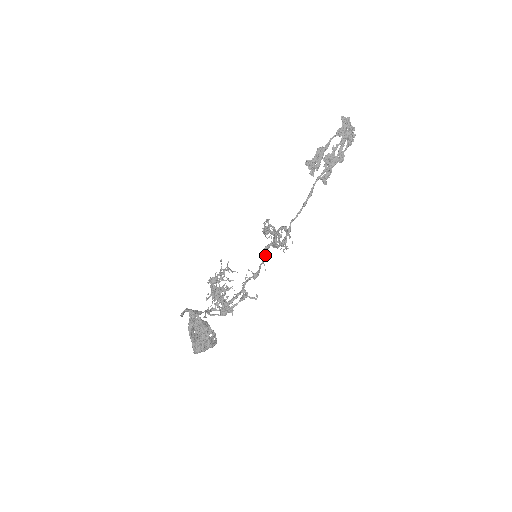
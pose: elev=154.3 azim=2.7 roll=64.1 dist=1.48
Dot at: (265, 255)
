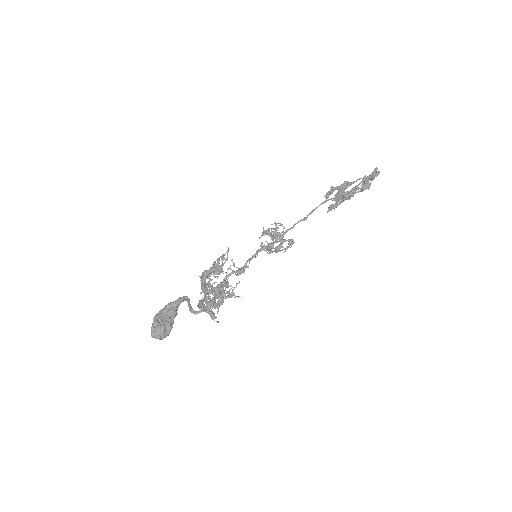
Dot at: occluded
